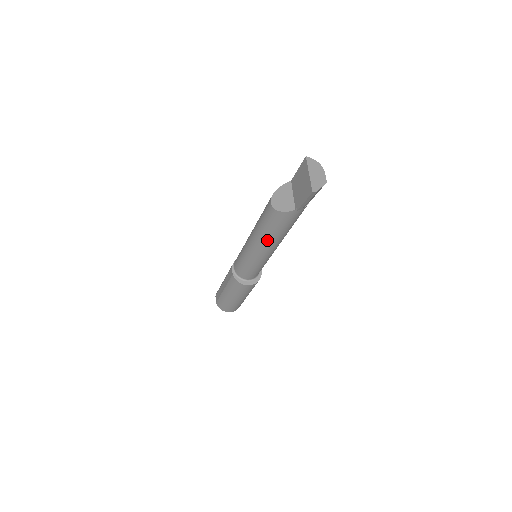
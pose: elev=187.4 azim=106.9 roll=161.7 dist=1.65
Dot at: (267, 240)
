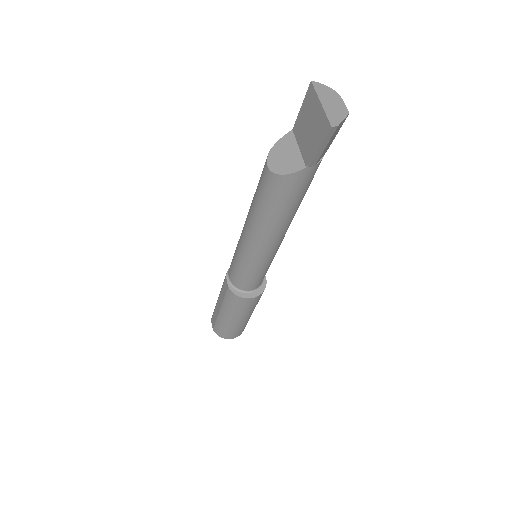
Dot at: (269, 226)
